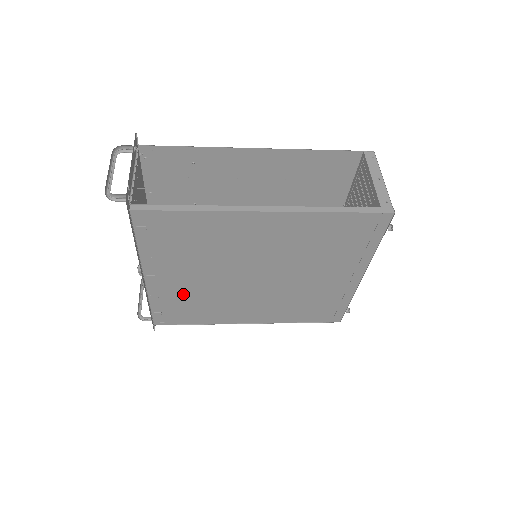
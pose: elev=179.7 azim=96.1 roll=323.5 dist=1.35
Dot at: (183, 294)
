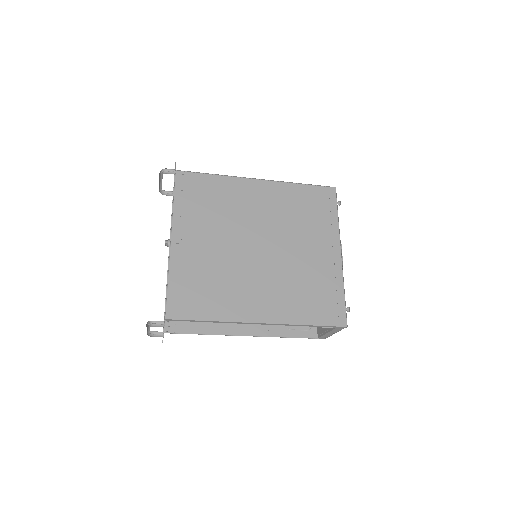
Dot at: (200, 266)
